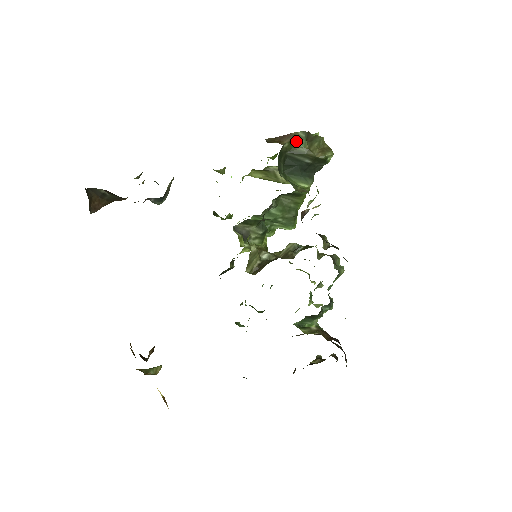
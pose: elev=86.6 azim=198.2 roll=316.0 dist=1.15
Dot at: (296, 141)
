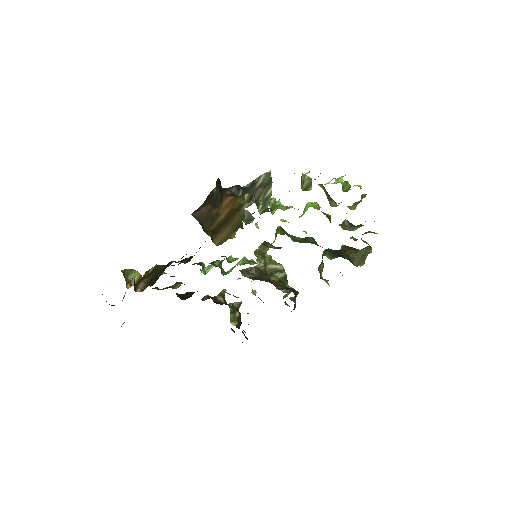
Dot at: (355, 253)
